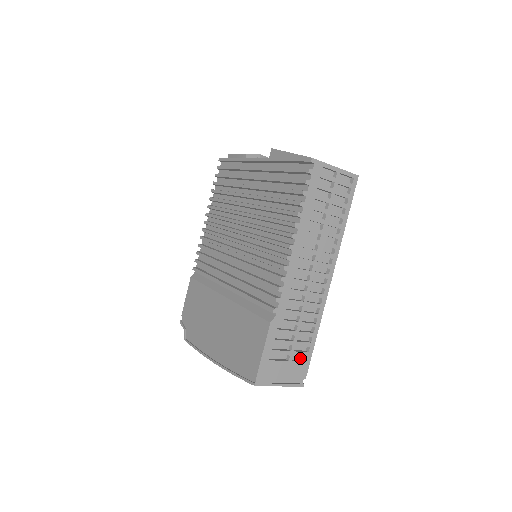
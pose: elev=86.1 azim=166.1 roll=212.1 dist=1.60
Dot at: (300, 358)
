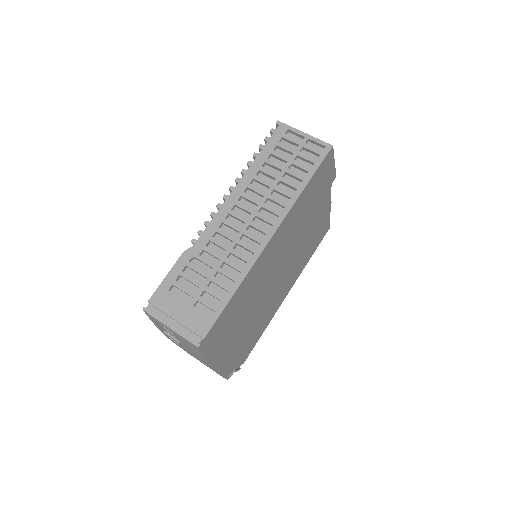
Dot at: (209, 313)
